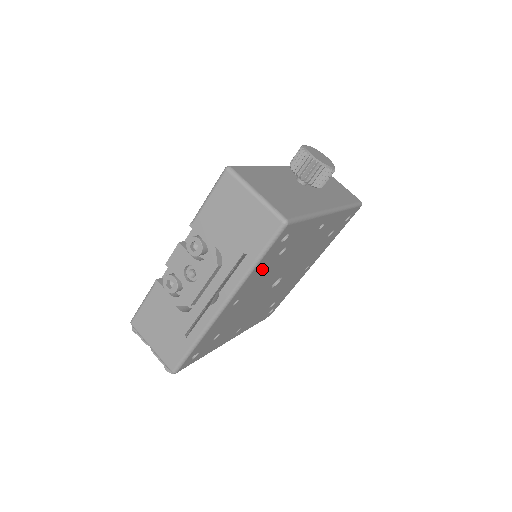
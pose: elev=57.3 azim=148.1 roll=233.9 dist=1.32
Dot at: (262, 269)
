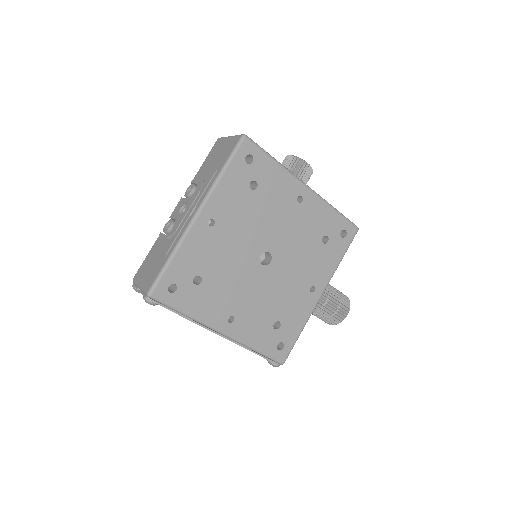
Dot at: (233, 191)
